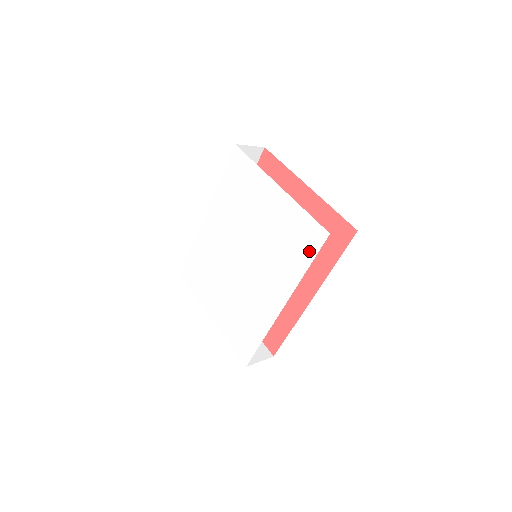
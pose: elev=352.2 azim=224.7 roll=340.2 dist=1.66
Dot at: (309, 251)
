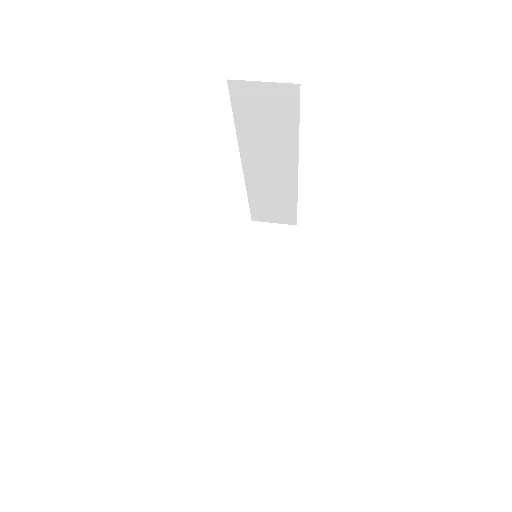
Dot at: occluded
